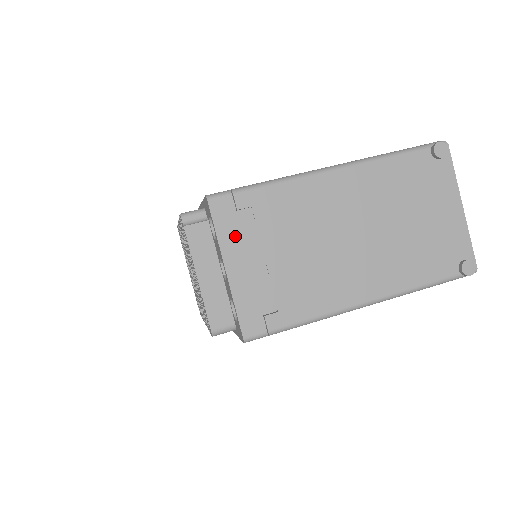
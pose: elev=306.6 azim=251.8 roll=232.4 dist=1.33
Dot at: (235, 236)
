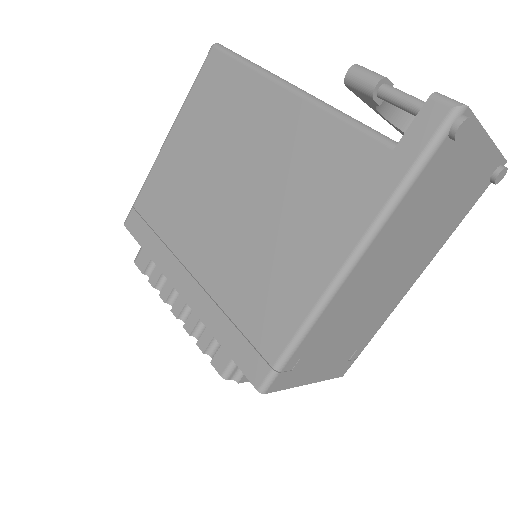
Dot at: (301, 374)
